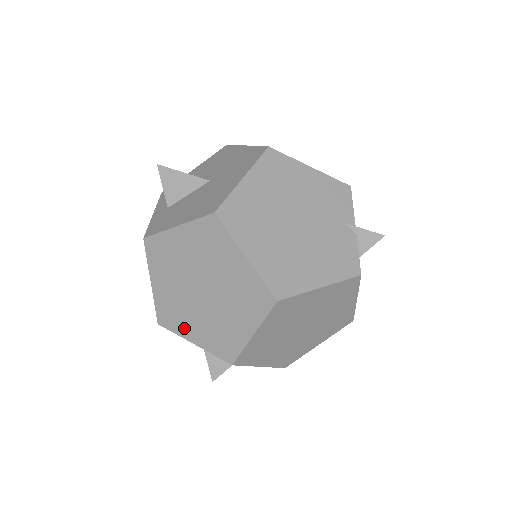
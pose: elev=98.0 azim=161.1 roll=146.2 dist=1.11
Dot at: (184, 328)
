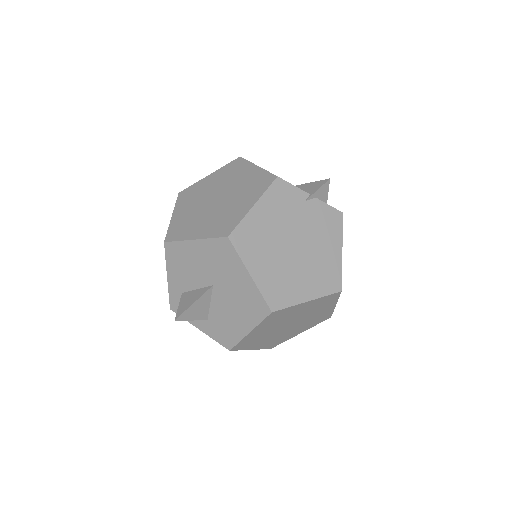
Dot at: (290, 337)
